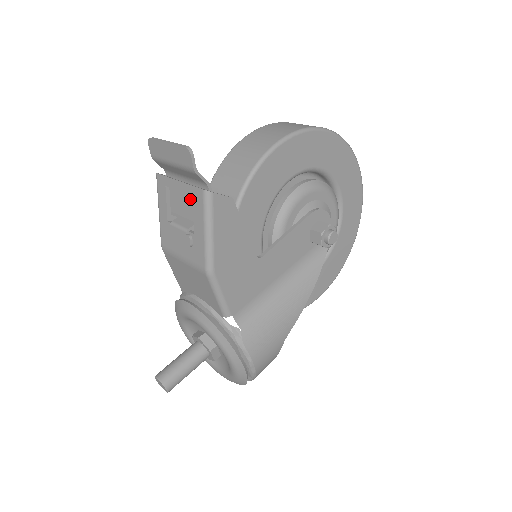
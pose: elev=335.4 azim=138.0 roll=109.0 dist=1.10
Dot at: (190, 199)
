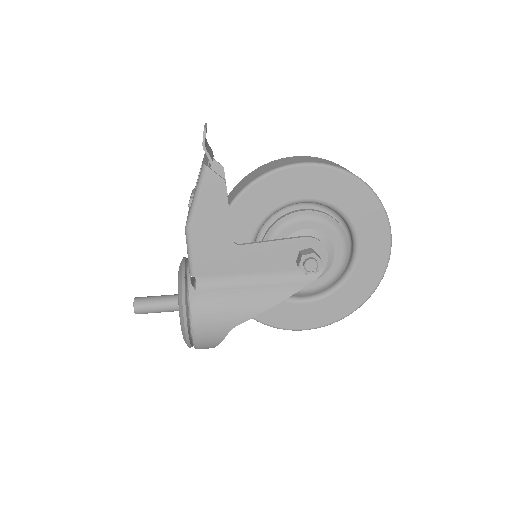
Dot at: occluded
